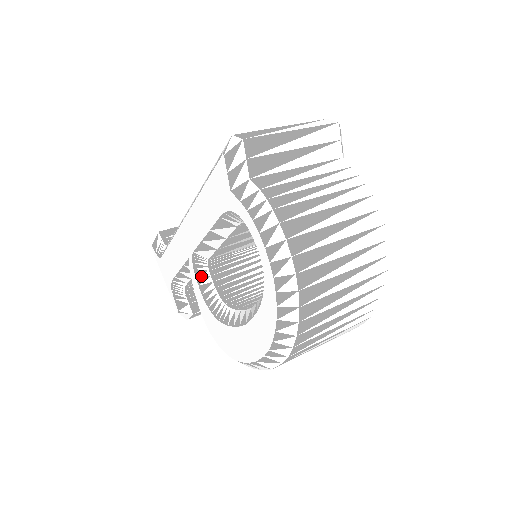
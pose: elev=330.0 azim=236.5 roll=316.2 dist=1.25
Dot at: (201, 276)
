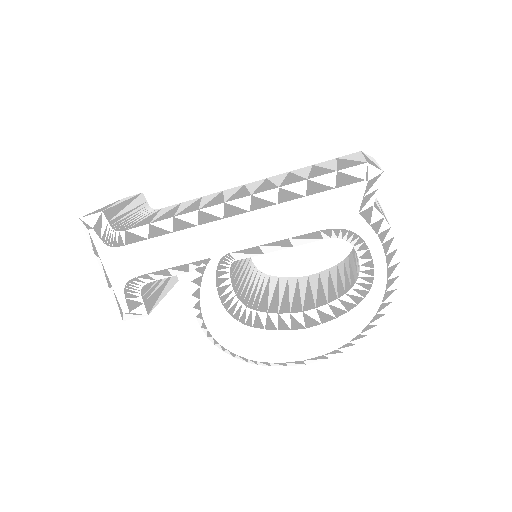
Dot at: (221, 278)
